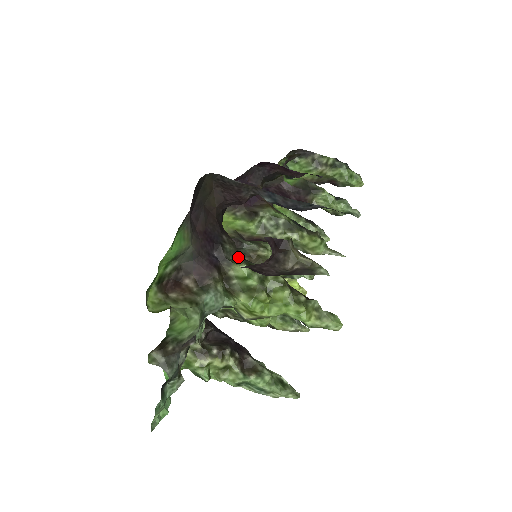
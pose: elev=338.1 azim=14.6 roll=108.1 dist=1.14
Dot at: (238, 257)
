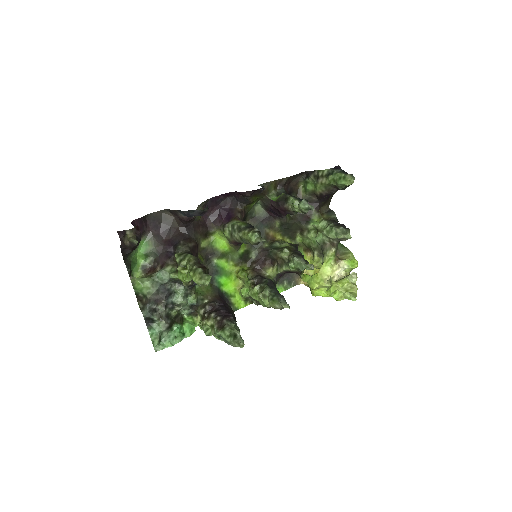
Dot at: (184, 251)
